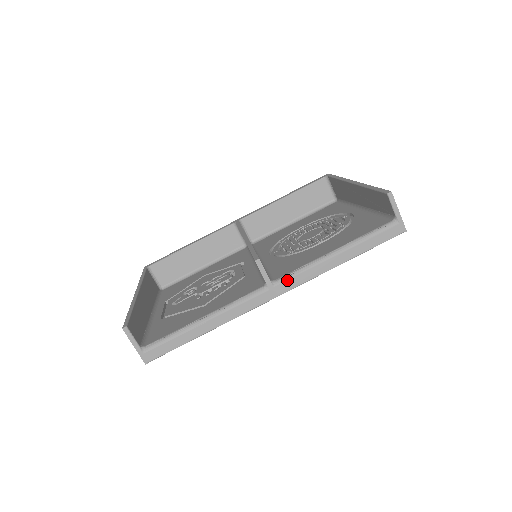
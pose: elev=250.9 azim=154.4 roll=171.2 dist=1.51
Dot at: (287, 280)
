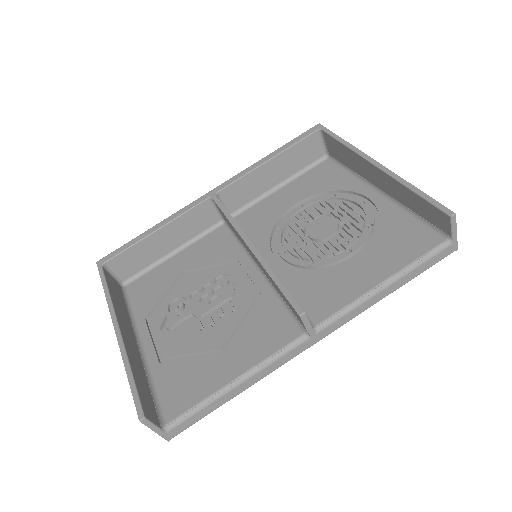
Dot at: (331, 324)
